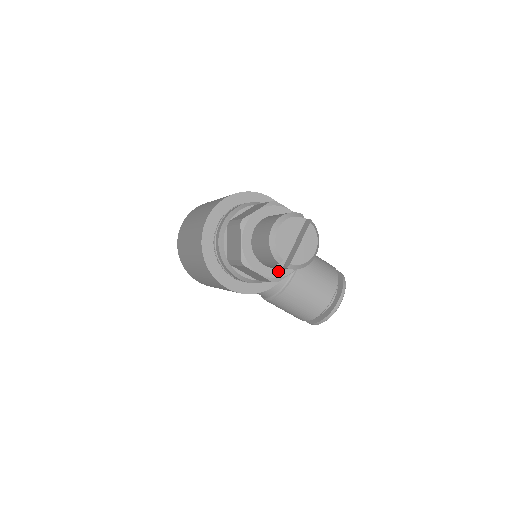
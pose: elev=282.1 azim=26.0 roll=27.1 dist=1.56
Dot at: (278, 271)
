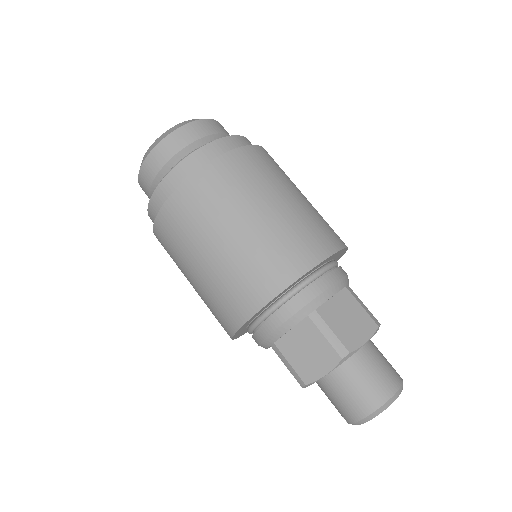
Dot at: occluded
